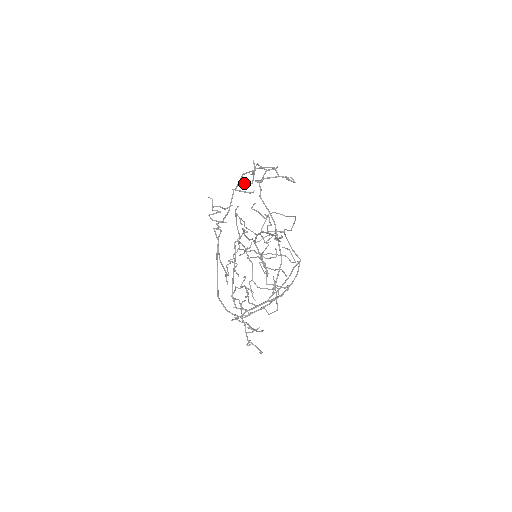
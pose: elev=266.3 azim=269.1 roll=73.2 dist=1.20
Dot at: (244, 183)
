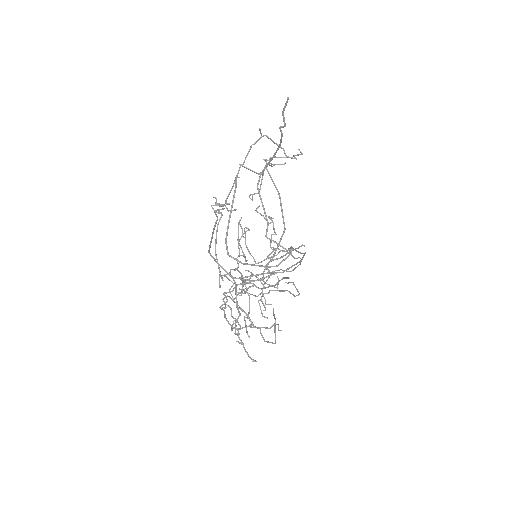
Dot at: (251, 194)
